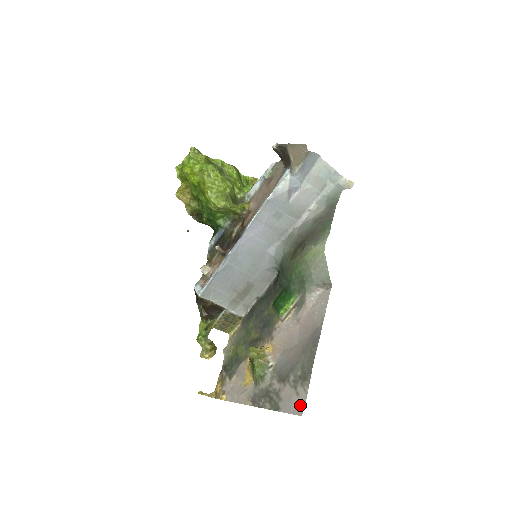
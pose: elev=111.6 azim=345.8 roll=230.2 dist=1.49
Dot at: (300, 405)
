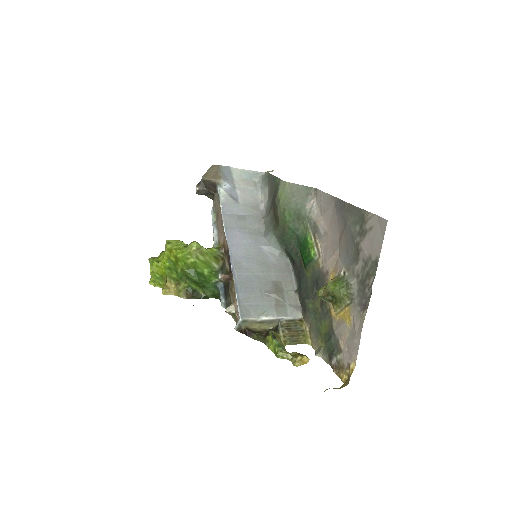
Dot at: (379, 224)
